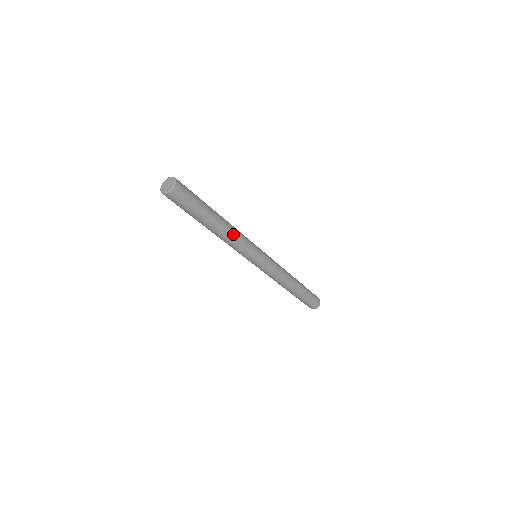
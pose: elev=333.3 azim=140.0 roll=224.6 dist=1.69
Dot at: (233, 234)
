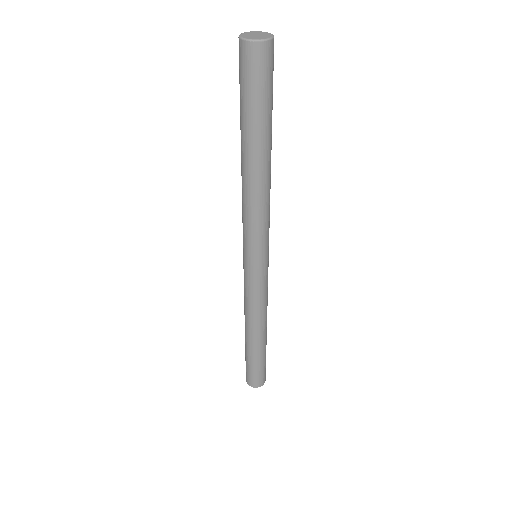
Dot at: (269, 188)
